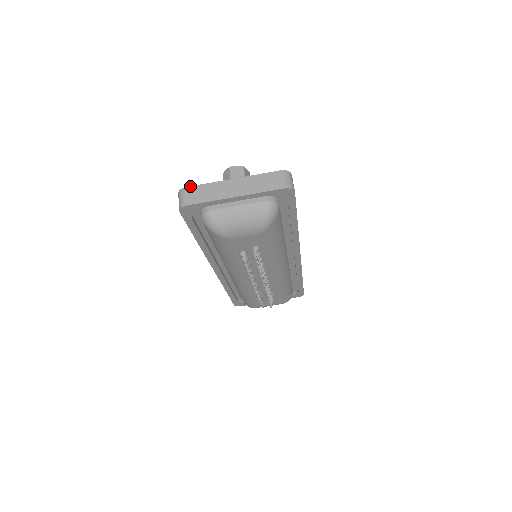
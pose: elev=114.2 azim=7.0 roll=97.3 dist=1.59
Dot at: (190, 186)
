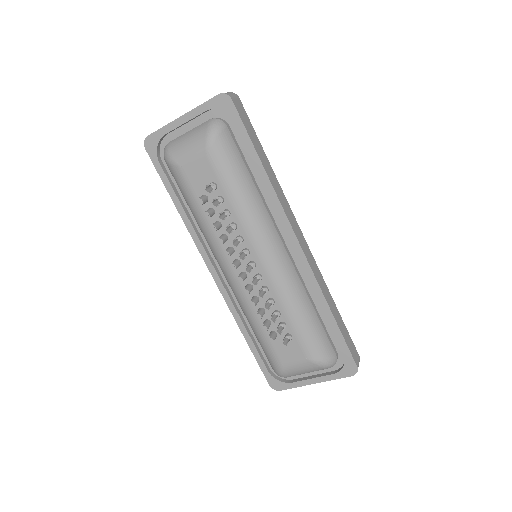
Dot at: occluded
